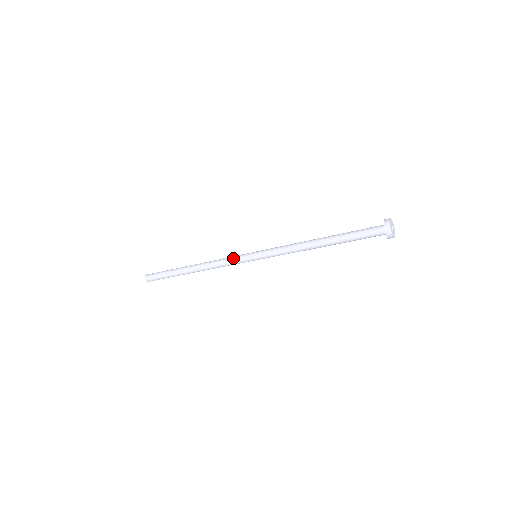
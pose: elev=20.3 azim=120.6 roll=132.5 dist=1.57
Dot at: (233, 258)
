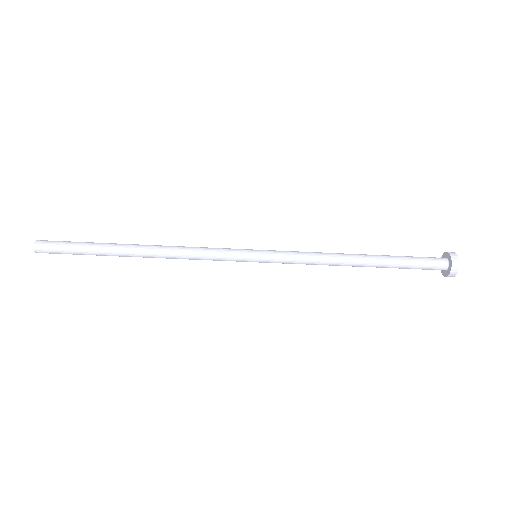
Dot at: (220, 249)
